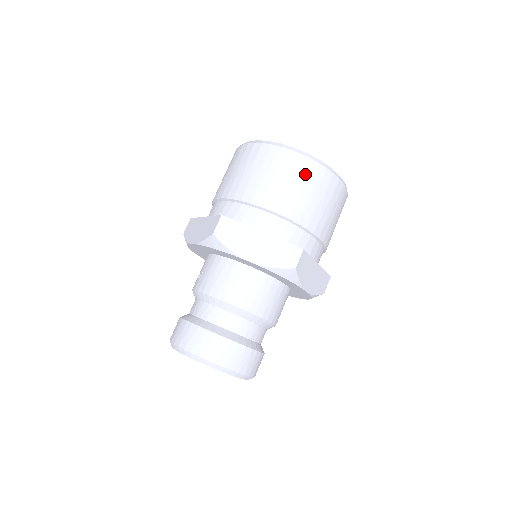
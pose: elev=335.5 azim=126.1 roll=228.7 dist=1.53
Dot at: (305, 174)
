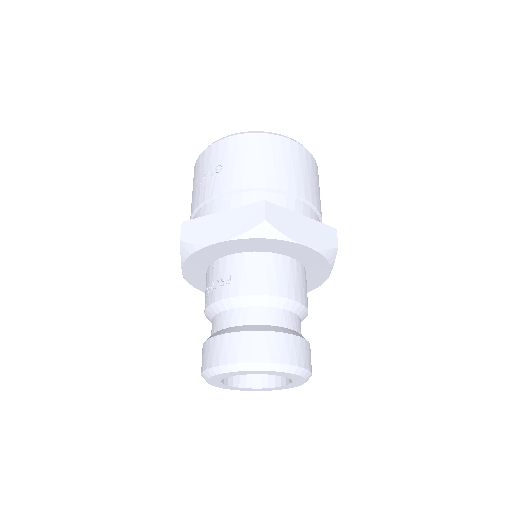
Dot at: (307, 162)
